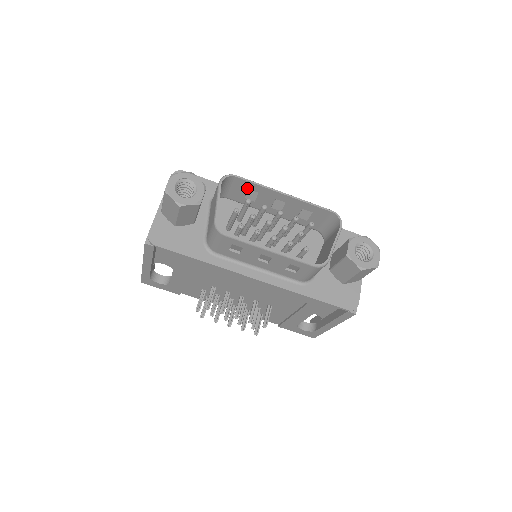
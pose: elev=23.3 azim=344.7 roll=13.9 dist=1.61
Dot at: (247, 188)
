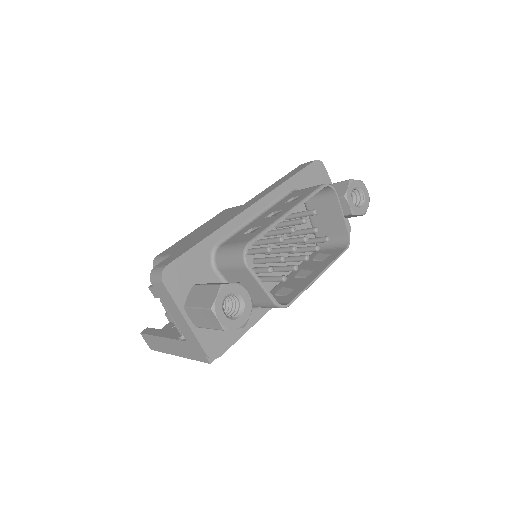
Dot at: occluded
